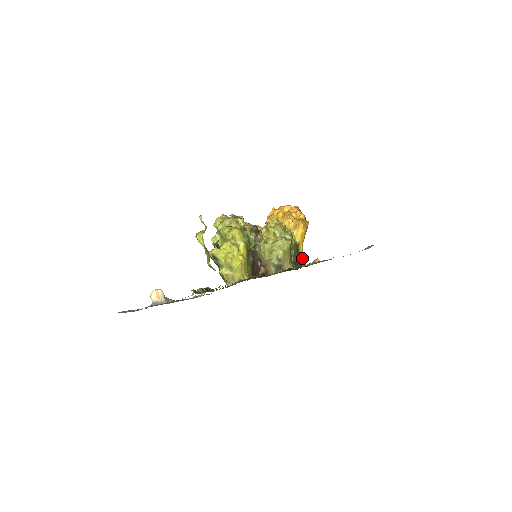
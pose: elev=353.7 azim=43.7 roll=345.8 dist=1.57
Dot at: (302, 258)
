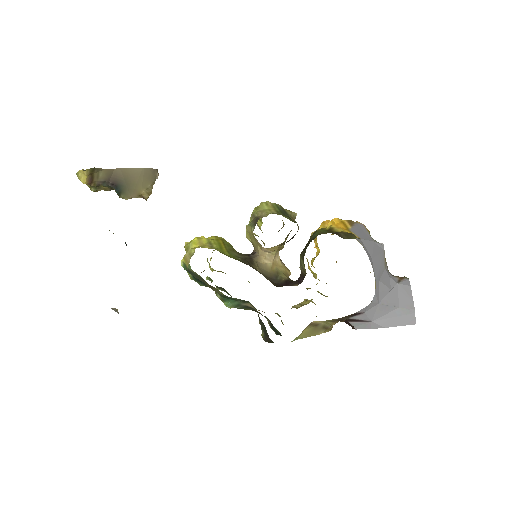
Dot at: (346, 235)
